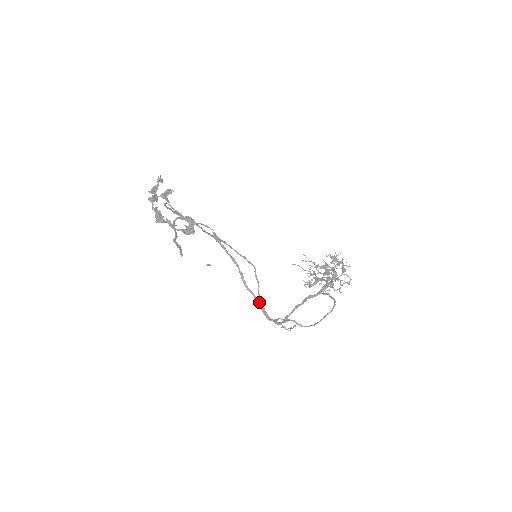
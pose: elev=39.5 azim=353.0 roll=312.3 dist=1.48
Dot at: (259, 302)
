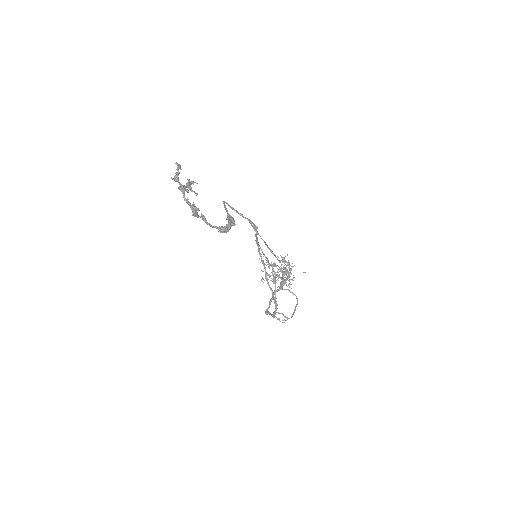
Dot at: (275, 299)
